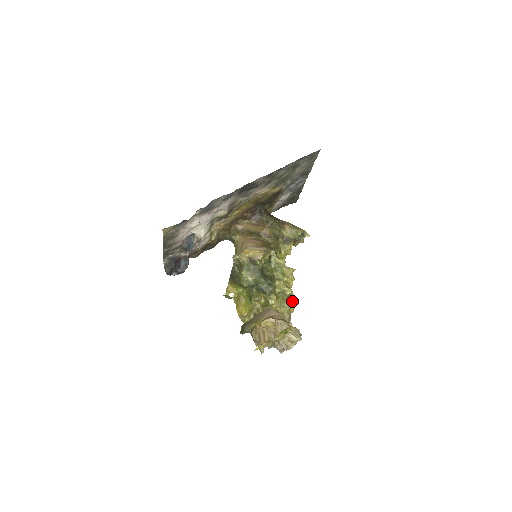
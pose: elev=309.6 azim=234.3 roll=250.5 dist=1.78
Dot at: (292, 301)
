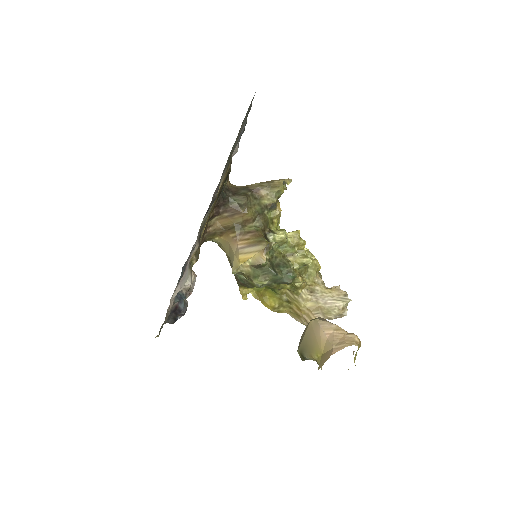
Dot at: (314, 261)
